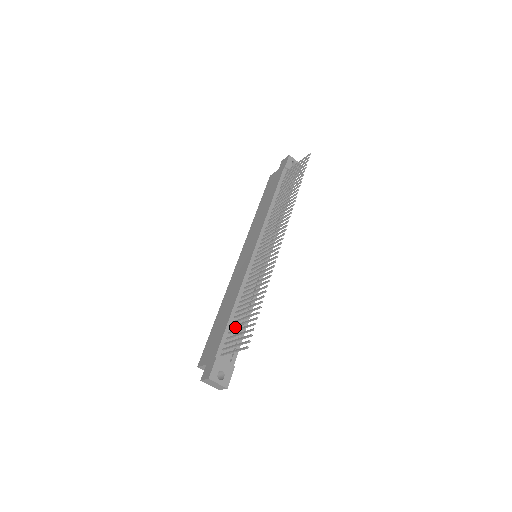
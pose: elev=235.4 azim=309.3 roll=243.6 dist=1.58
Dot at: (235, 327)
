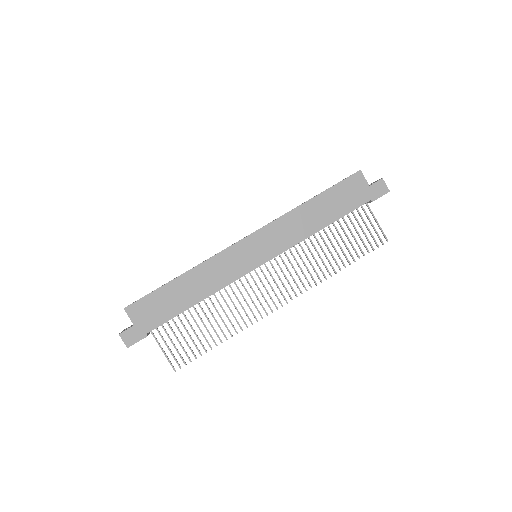
Dot at: occluded
